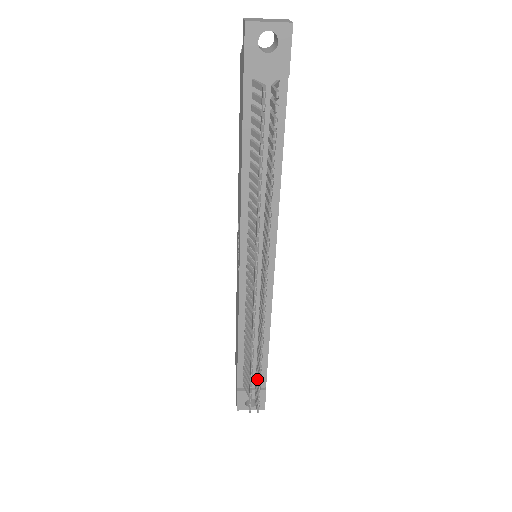
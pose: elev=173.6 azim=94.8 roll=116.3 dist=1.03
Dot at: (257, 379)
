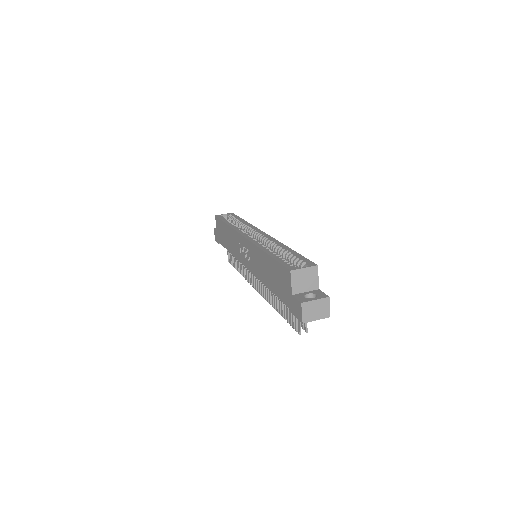
Dot at: occluded
